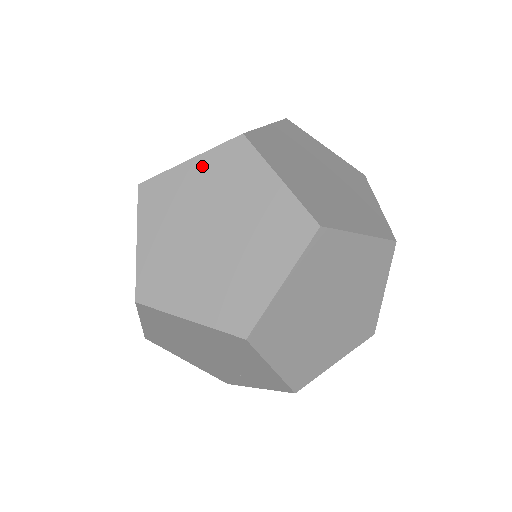
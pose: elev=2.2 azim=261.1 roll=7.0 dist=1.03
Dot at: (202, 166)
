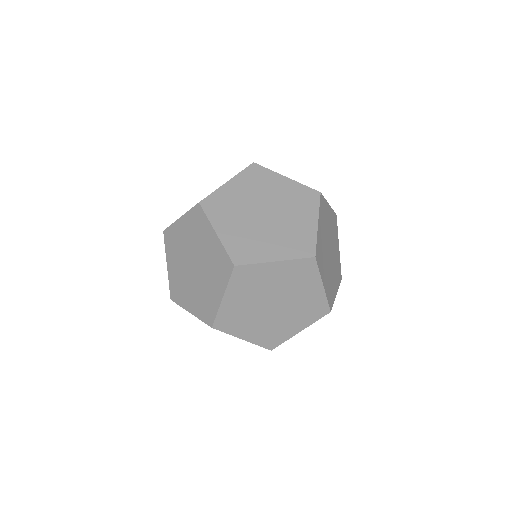
Dot at: (185, 222)
